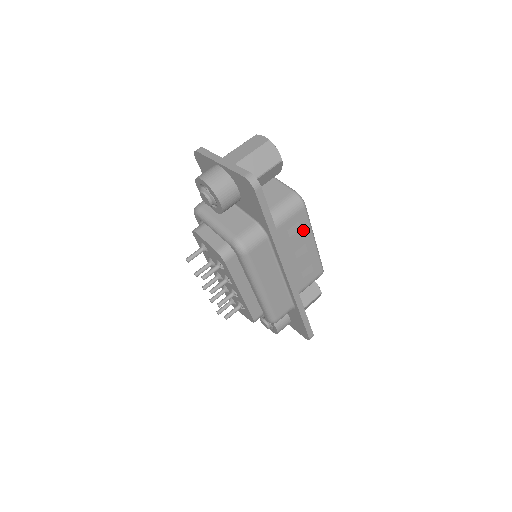
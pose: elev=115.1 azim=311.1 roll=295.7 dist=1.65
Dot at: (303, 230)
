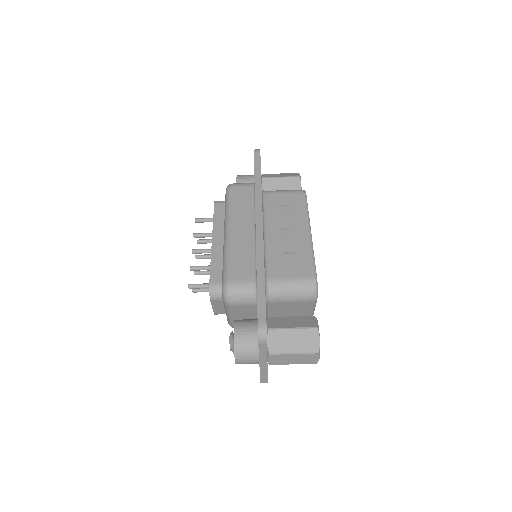
Dot at: occluded
